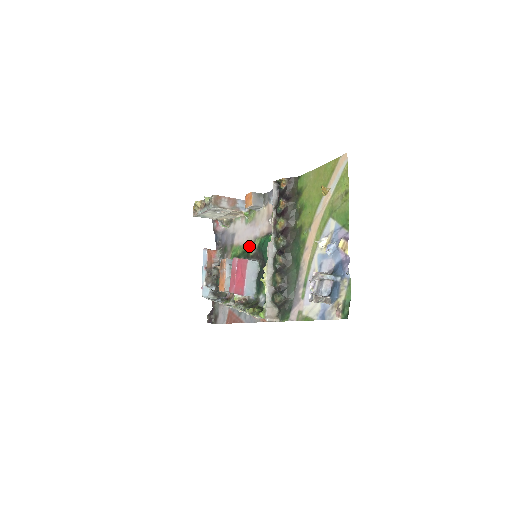
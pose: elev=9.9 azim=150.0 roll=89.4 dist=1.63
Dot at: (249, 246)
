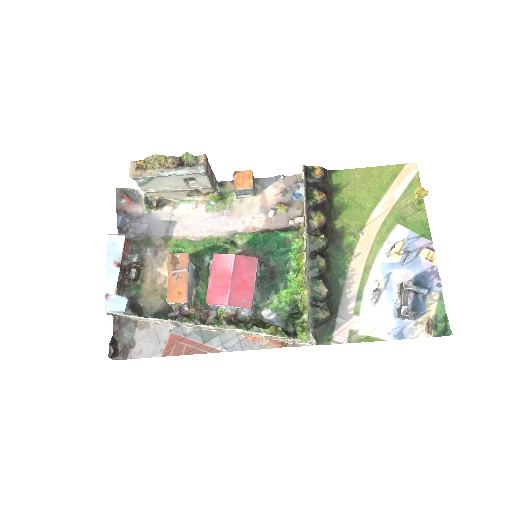
Dot at: (223, 242)
